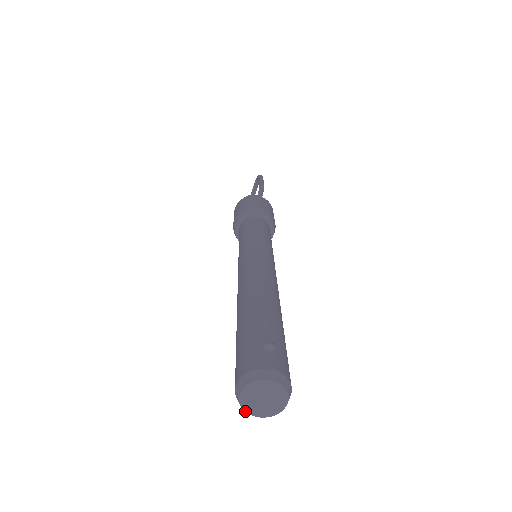
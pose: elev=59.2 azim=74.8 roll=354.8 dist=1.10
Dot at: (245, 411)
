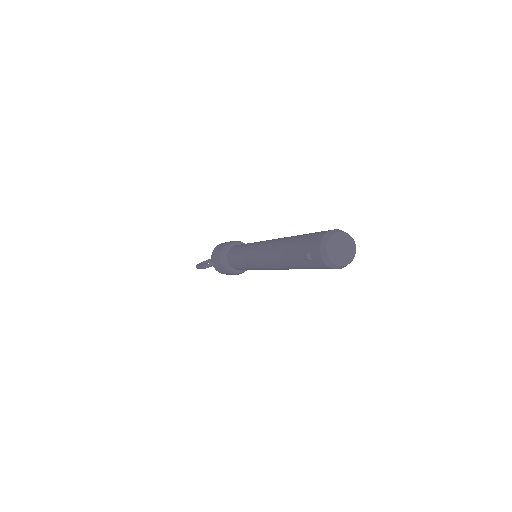
Dot at: (327, 244)
